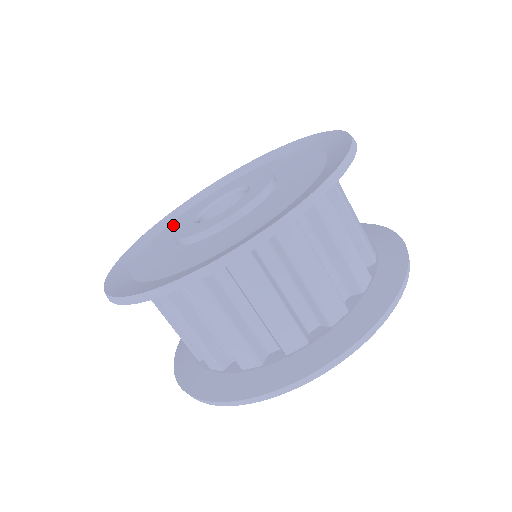
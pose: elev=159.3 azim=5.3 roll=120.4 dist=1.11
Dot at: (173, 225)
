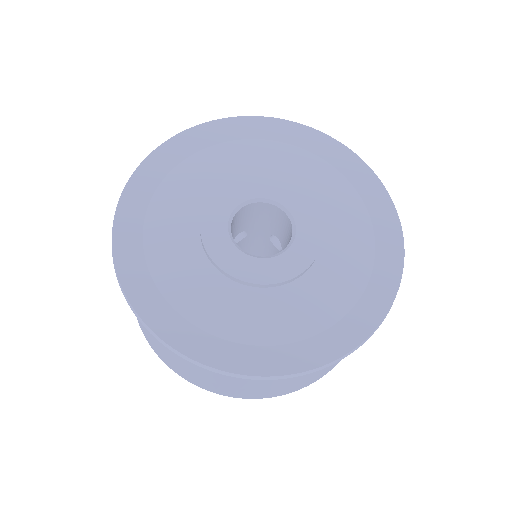
Dot at: (161, 217)
